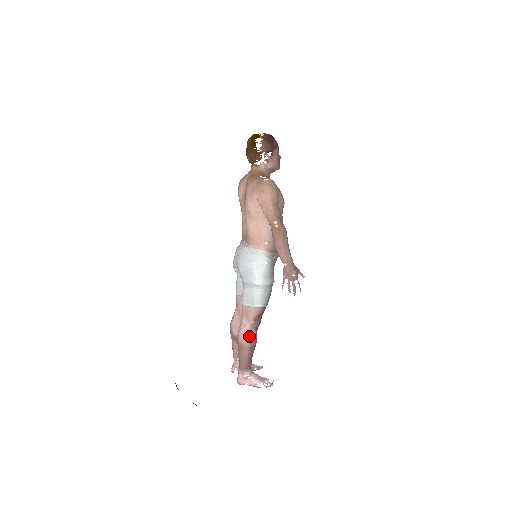
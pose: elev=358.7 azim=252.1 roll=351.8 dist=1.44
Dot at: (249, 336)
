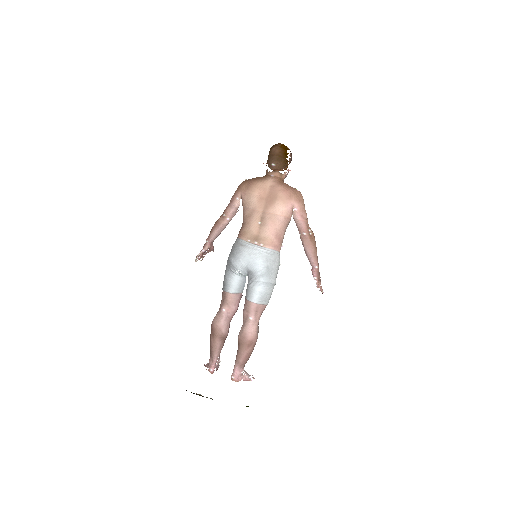
Dot at: (258, 332)
